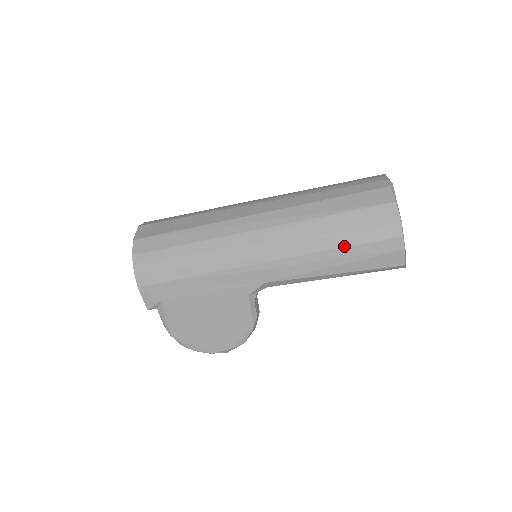
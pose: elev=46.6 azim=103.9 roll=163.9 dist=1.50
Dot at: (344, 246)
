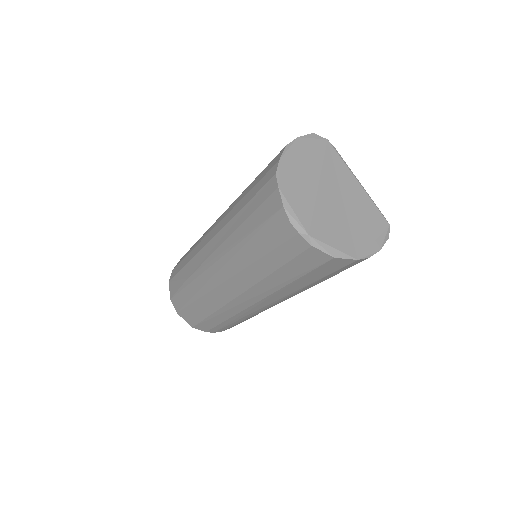
Dot at: occluded
